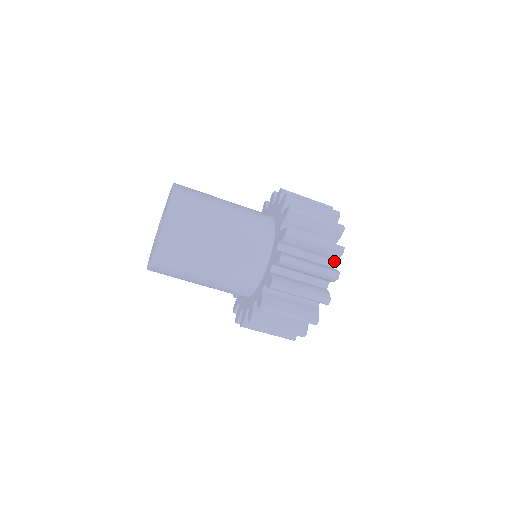
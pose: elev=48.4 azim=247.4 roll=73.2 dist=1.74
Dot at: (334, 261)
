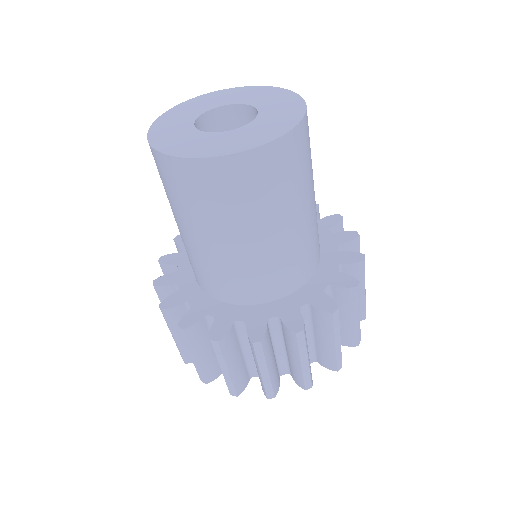
Dot at: occluded
